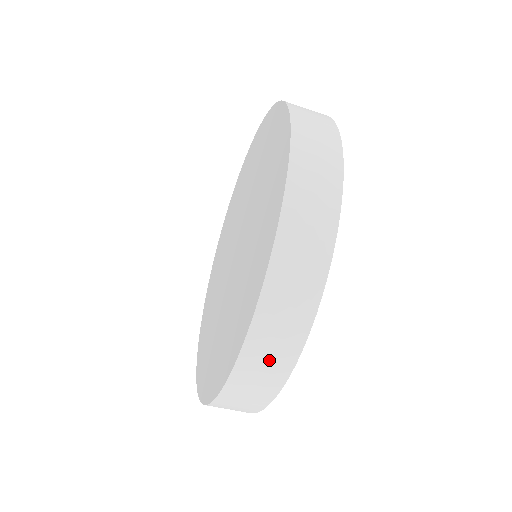
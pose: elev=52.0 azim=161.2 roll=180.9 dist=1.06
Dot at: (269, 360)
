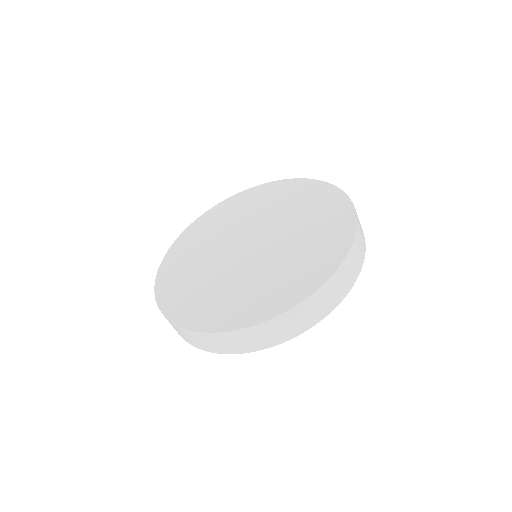
Dot at: (282, 330)
